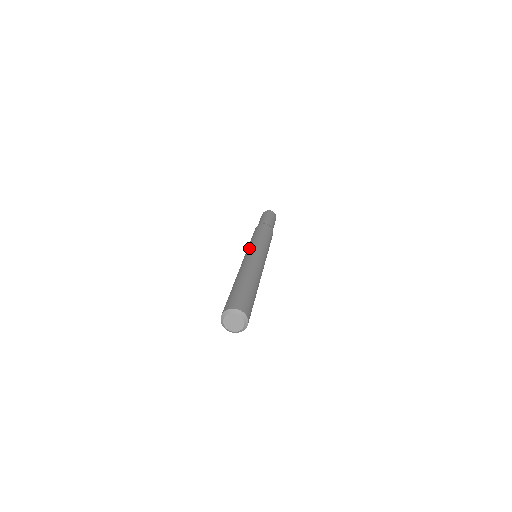
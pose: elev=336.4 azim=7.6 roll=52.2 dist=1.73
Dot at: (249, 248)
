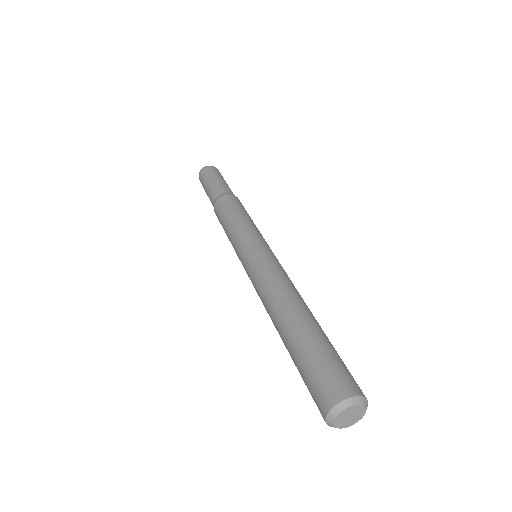
Dot at: (254, 244)
